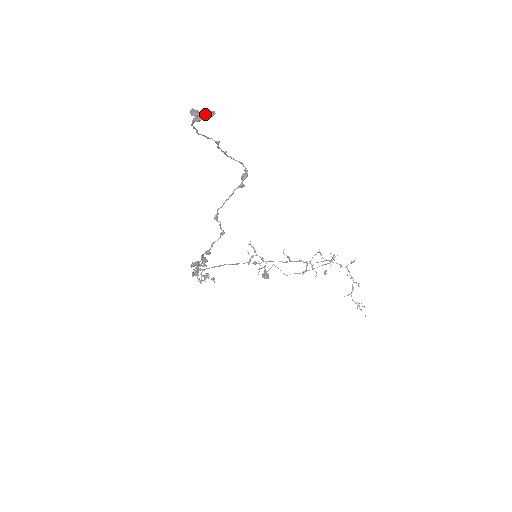
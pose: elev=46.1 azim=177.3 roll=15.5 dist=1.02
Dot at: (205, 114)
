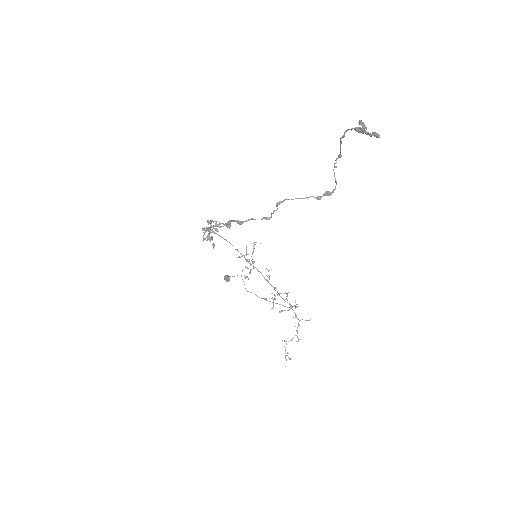
Dot at: occluded
